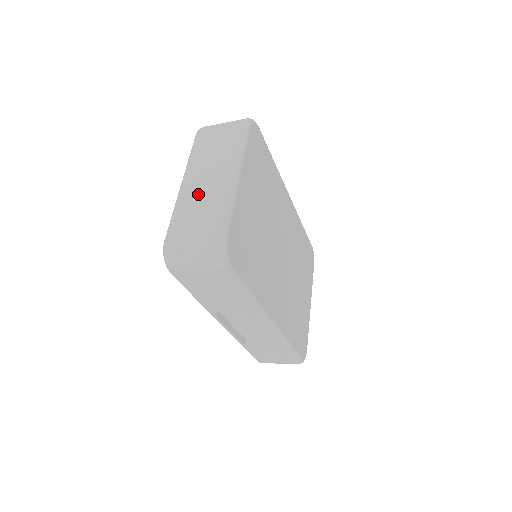
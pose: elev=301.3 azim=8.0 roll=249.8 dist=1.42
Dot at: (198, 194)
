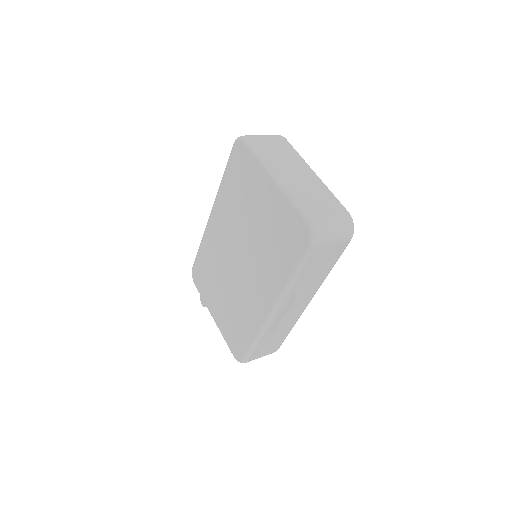
Dot at: (302, 185)
